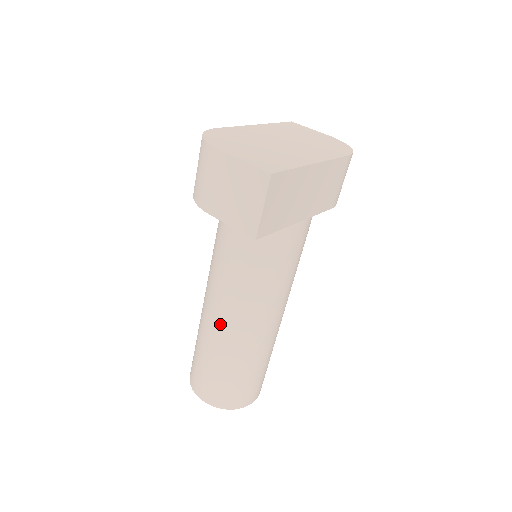
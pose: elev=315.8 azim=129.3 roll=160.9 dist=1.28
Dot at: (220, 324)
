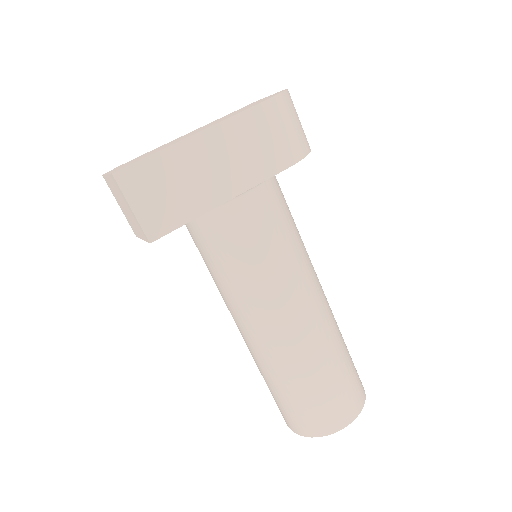
Dot at: (247, 341)
